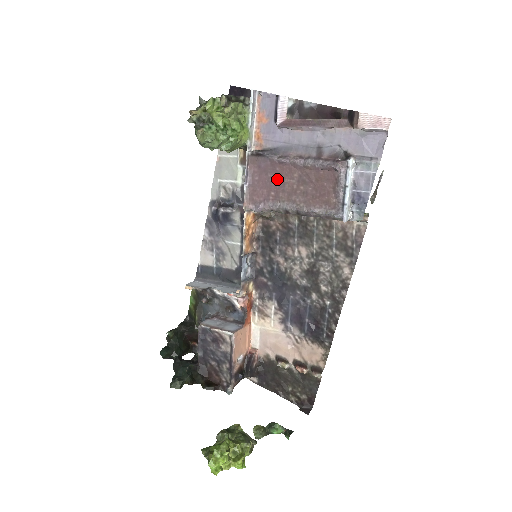
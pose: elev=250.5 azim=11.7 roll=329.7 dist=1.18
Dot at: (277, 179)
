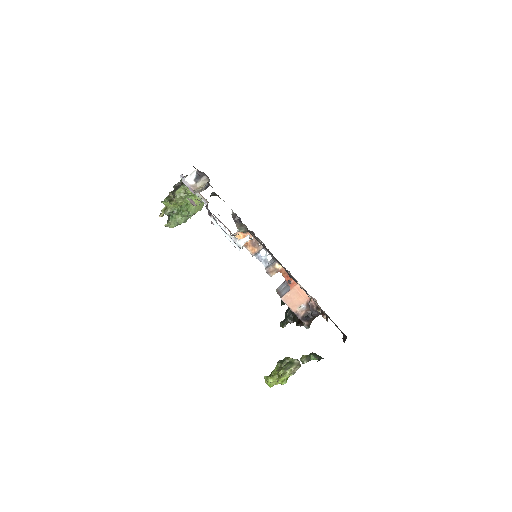
Dot at: occluded
